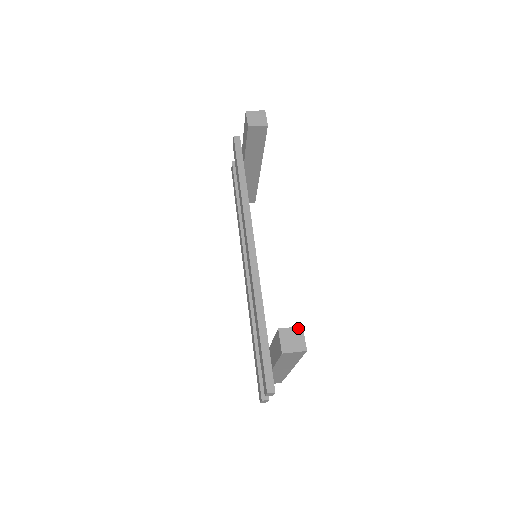
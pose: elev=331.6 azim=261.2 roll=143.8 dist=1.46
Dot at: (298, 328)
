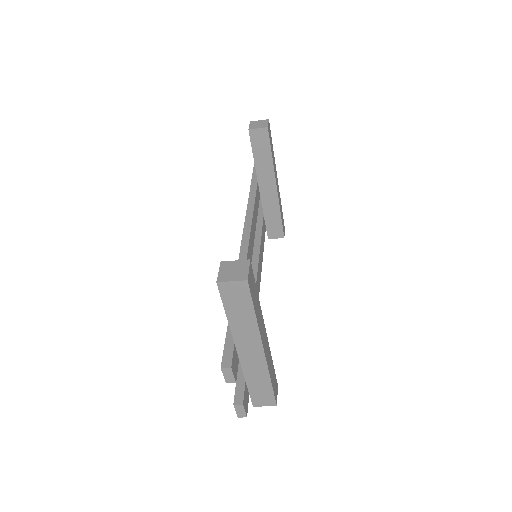
Dot at: (244, 261)
